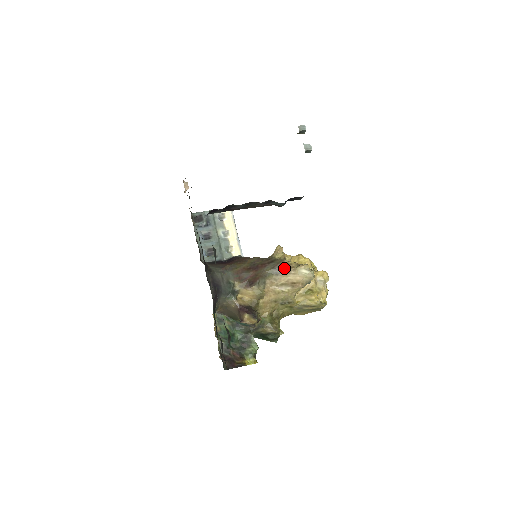
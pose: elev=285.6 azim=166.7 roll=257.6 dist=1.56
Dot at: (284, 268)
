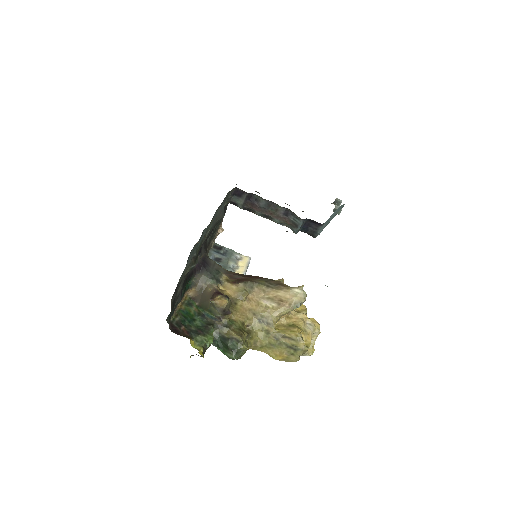
Dot at: (278, 285)
